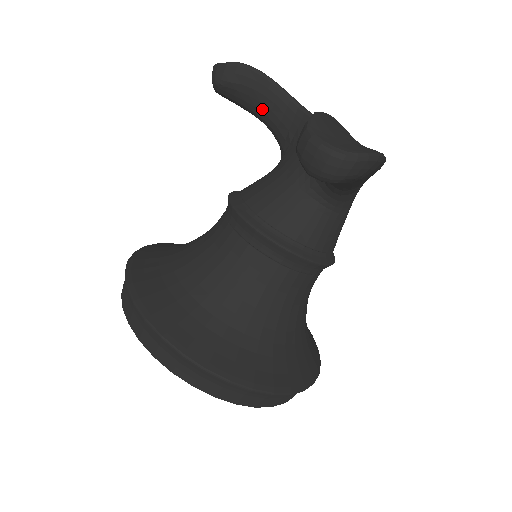
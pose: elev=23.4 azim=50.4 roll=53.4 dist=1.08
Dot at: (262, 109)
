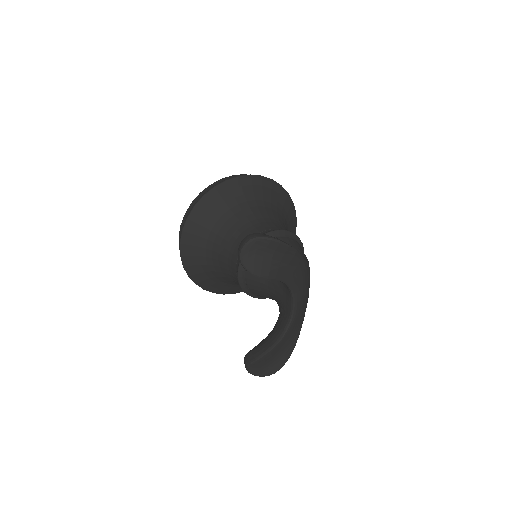
Dot at: occluded
